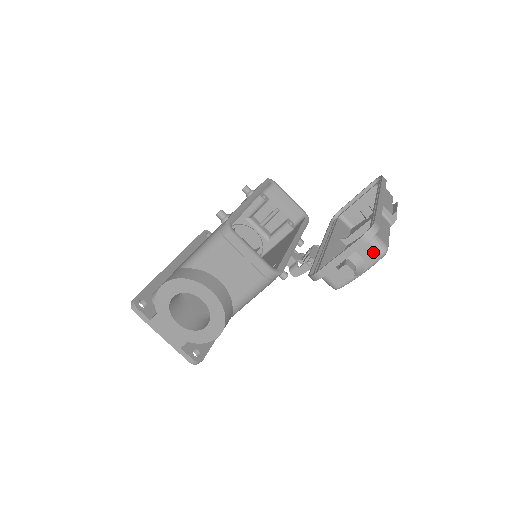
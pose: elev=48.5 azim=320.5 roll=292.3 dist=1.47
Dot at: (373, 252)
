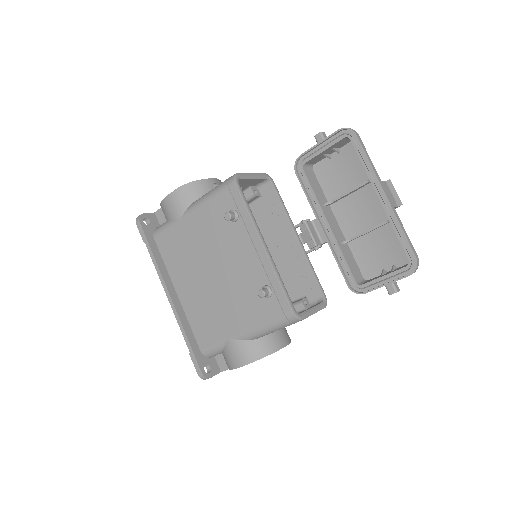
Dot at: occluded
